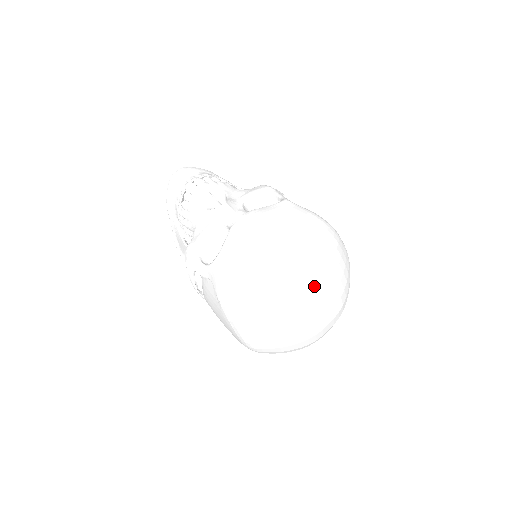
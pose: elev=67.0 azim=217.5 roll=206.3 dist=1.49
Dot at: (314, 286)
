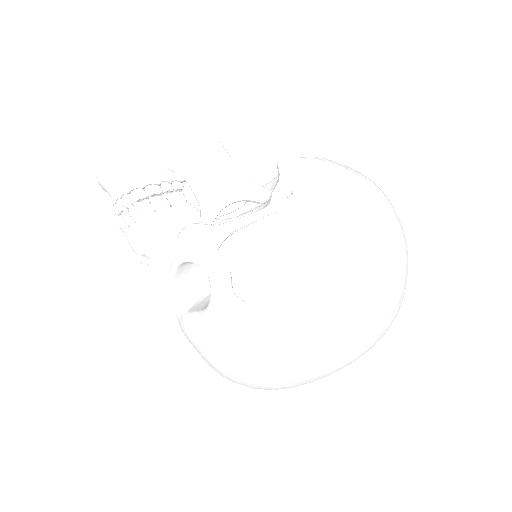
Dot at: occluded
